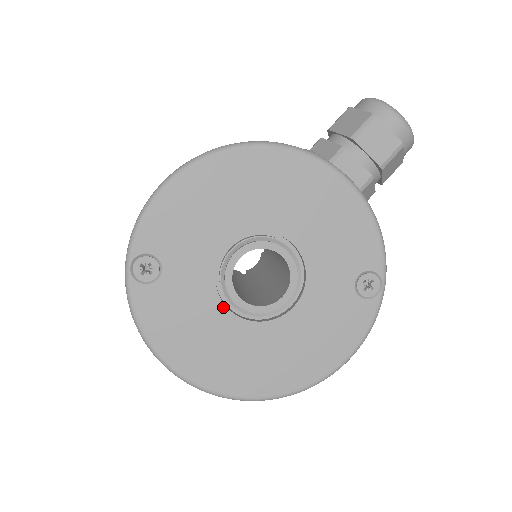
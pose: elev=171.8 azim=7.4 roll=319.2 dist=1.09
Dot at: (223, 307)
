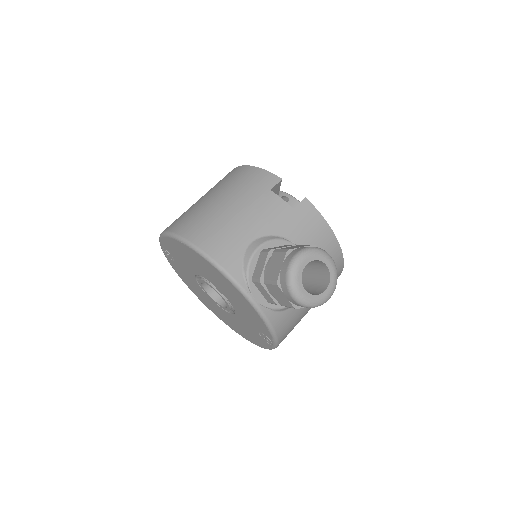
Dot at: (201, 289)
